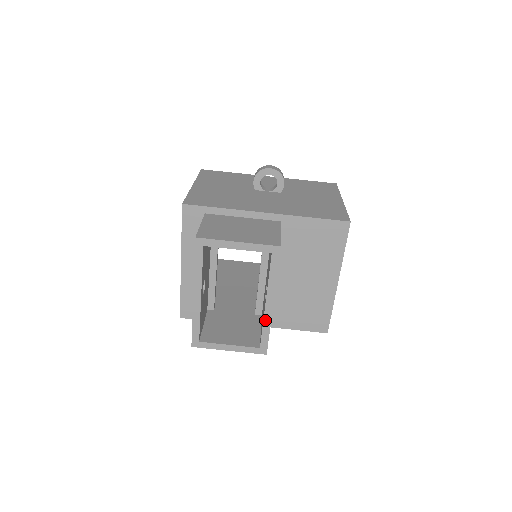
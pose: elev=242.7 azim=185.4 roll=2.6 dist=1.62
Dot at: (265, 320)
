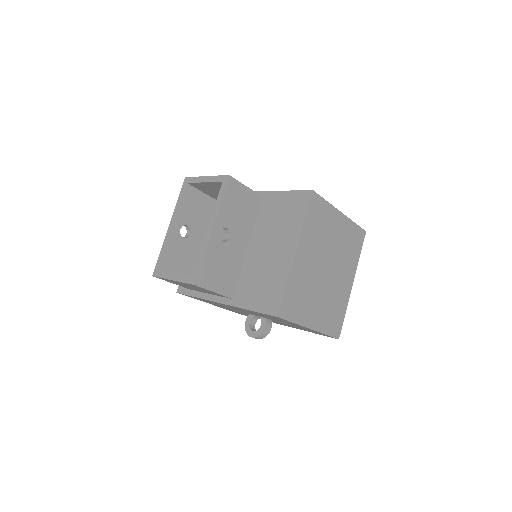
Dot at: (203, 246)
